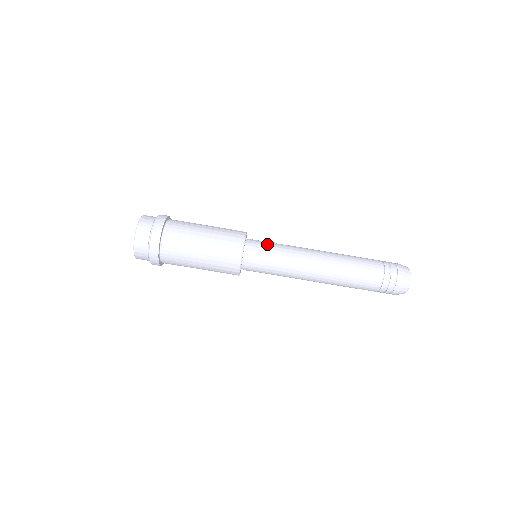
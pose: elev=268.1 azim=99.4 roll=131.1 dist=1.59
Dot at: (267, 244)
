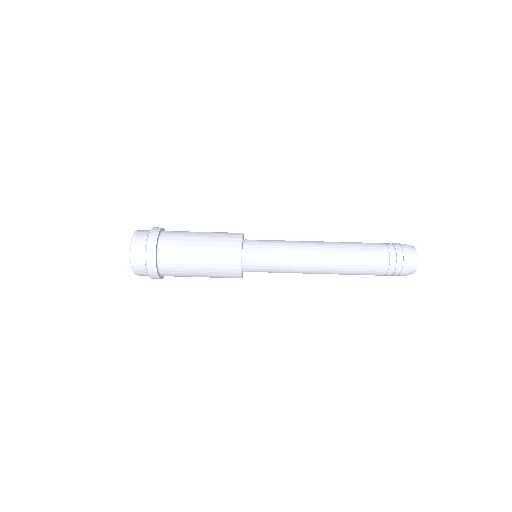
Dot at: (265, 241)
